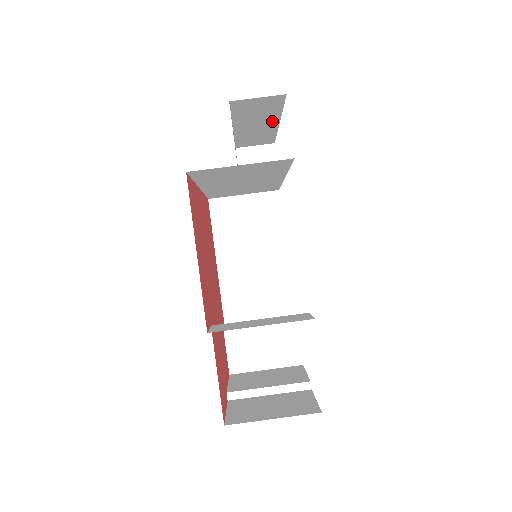
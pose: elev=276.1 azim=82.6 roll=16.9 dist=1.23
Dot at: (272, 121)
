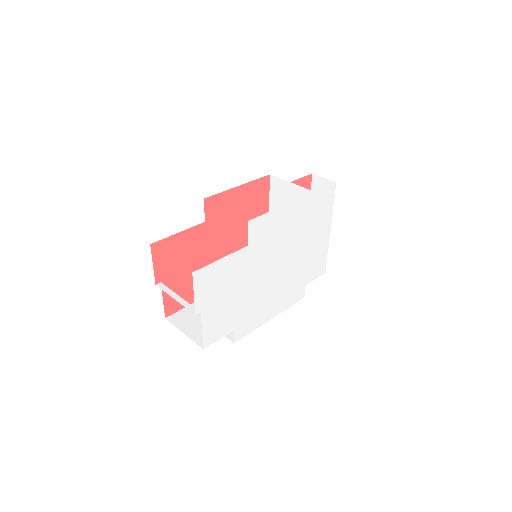
Dot at: occluded
